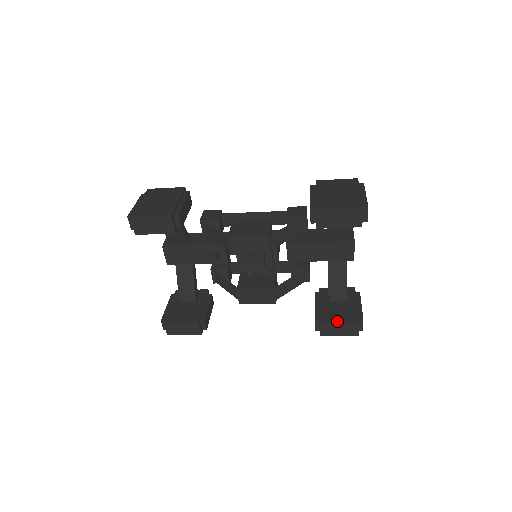
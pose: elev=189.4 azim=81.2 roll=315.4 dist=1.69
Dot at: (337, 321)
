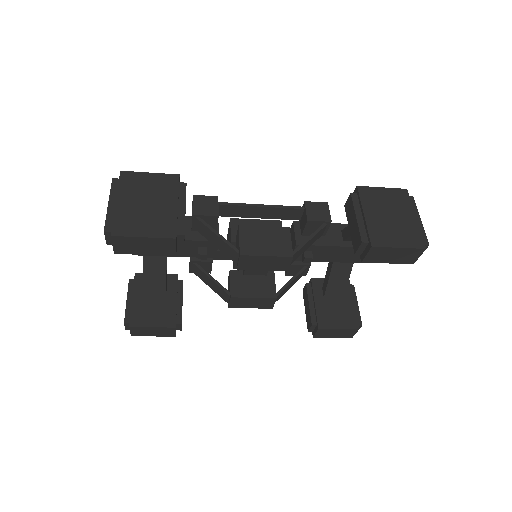
Dot at: (337, 328)
